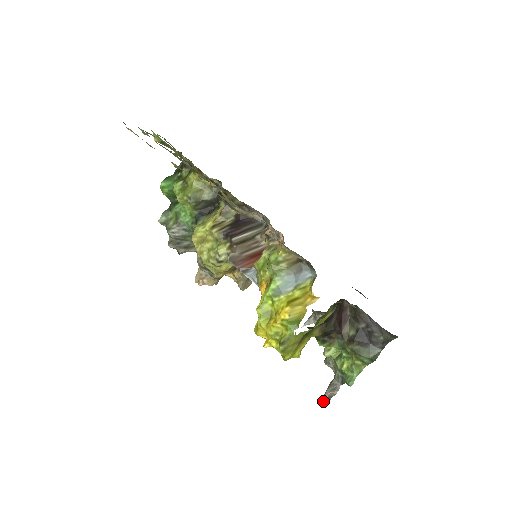
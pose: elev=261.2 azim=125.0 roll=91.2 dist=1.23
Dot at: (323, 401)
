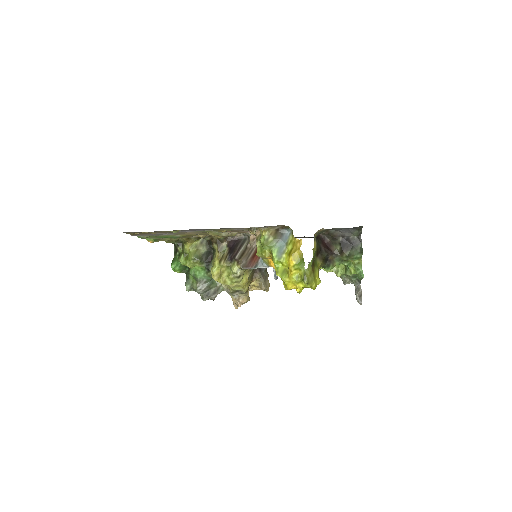
Dot at: (358, 301)
